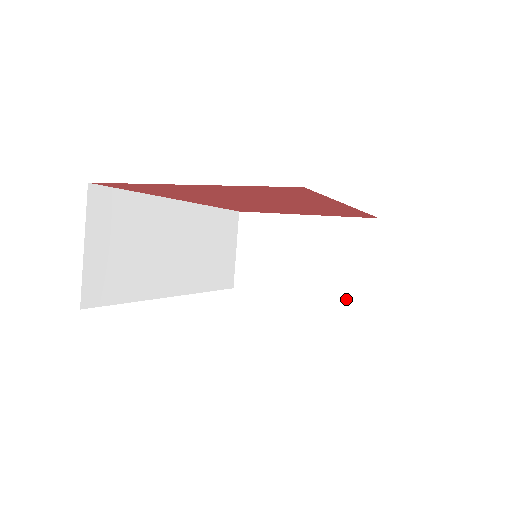
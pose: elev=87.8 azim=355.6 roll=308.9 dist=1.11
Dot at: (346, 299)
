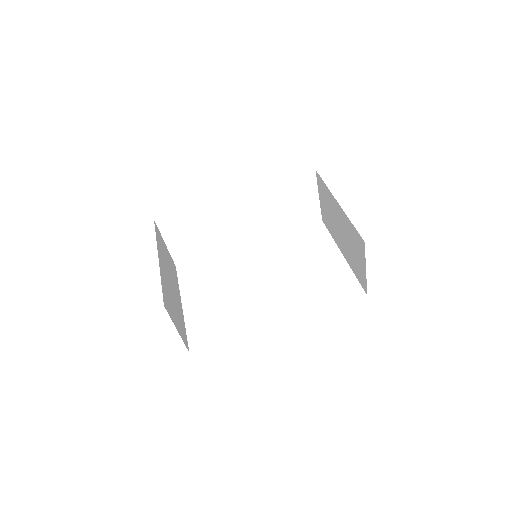
Dot at: (358, 279)
